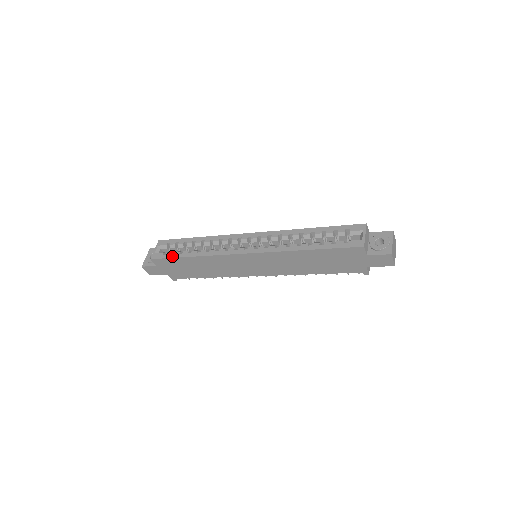
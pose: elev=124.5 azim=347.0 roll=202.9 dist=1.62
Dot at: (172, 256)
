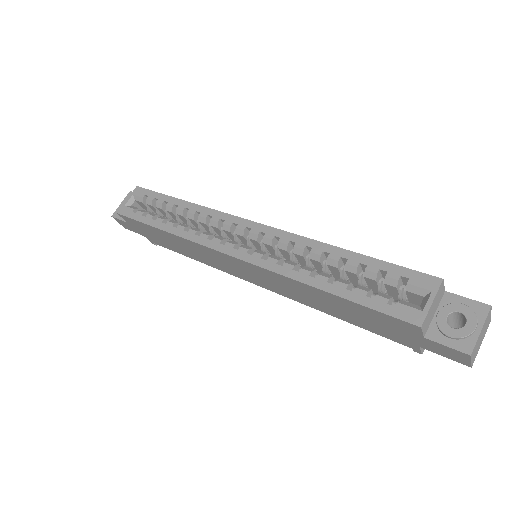
Dot at: (142, 219)
